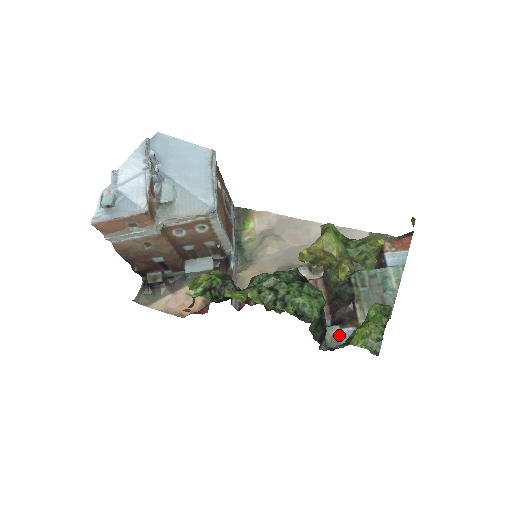
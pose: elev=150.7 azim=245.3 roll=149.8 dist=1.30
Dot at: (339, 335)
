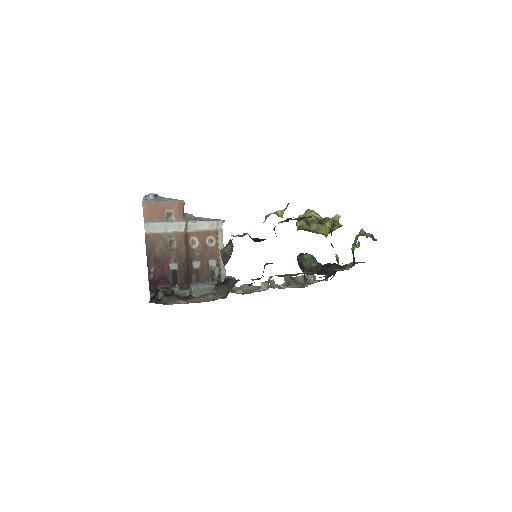
Dot at: (342, 269)
